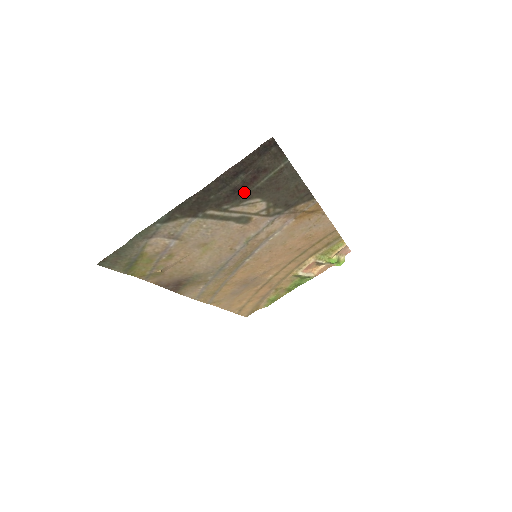
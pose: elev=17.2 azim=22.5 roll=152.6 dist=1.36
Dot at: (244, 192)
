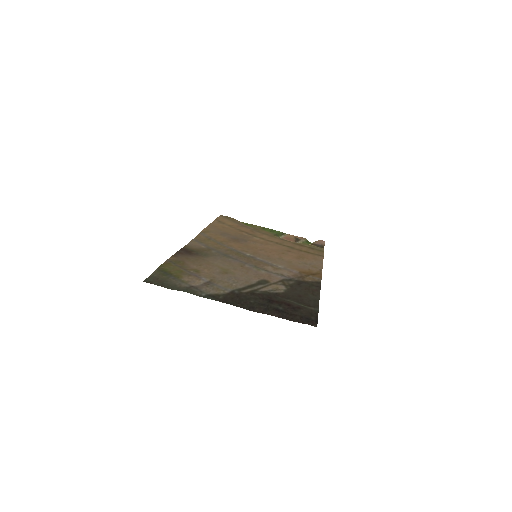
Dot at: (276, 298)
